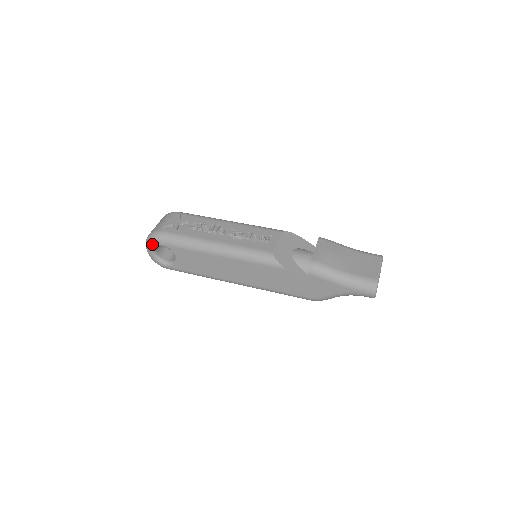
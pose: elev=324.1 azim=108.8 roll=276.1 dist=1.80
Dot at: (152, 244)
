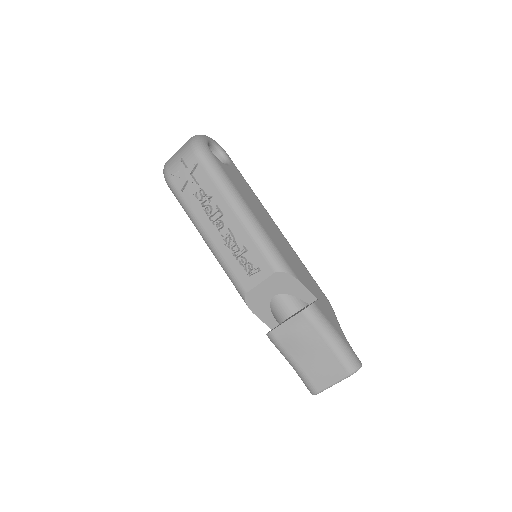
Dot at: occluded
